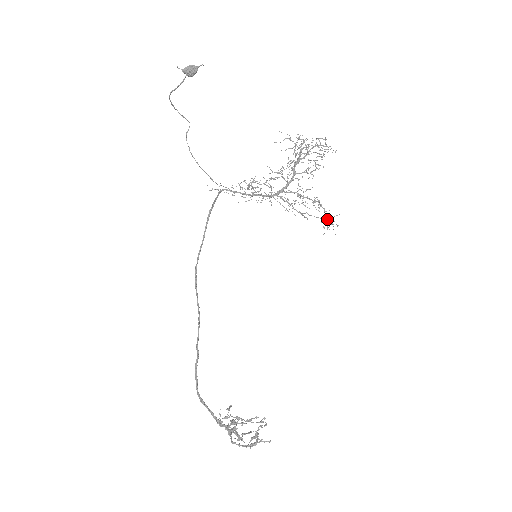
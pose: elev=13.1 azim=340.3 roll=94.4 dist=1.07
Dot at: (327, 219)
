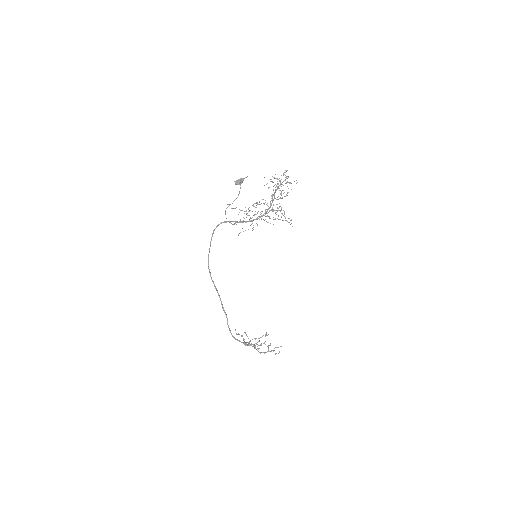
Dot at: occluded
